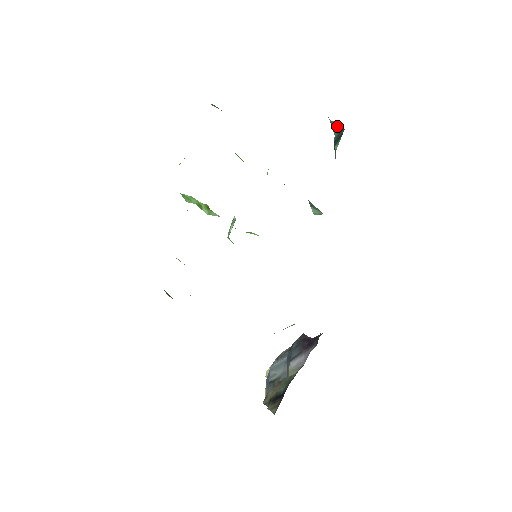
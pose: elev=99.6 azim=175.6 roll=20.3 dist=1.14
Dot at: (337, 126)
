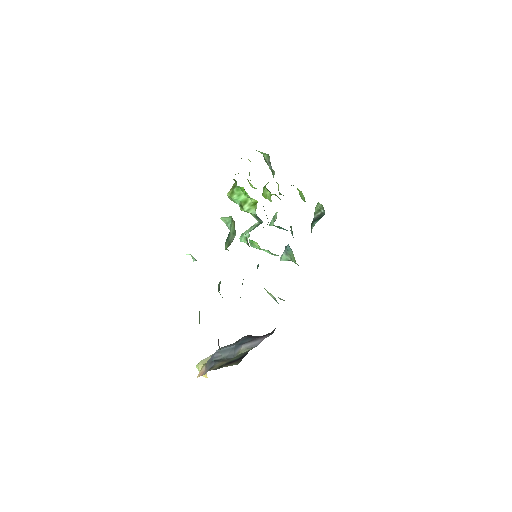
Dot at: (320, 212)
